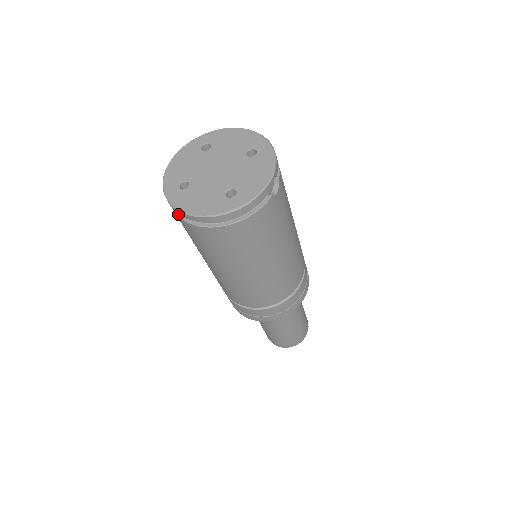
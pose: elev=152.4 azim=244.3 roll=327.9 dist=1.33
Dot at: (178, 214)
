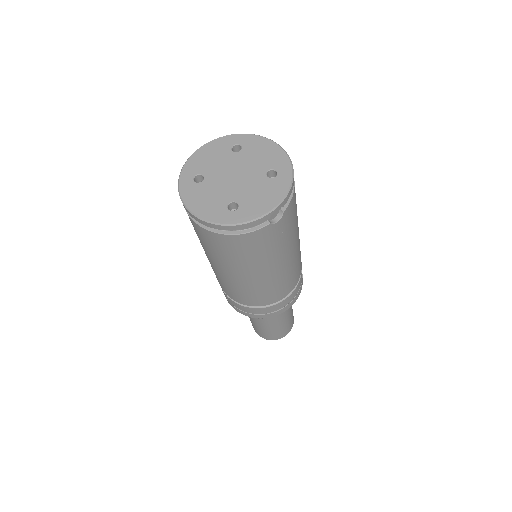
Dot at: occluded
